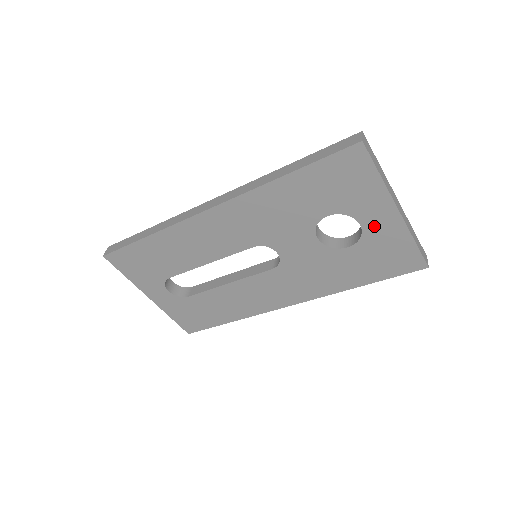
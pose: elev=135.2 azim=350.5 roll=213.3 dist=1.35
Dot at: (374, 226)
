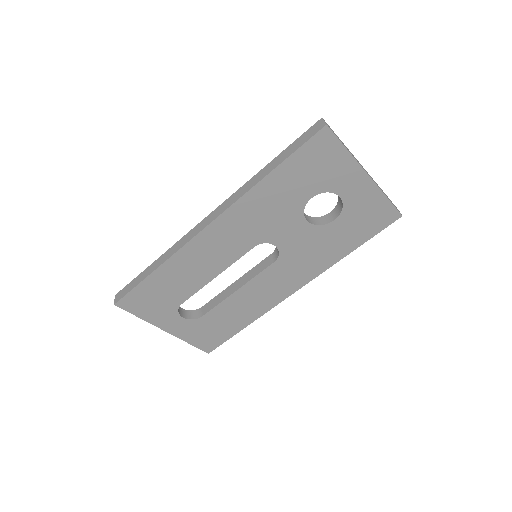
Dot at: (351, 194)
